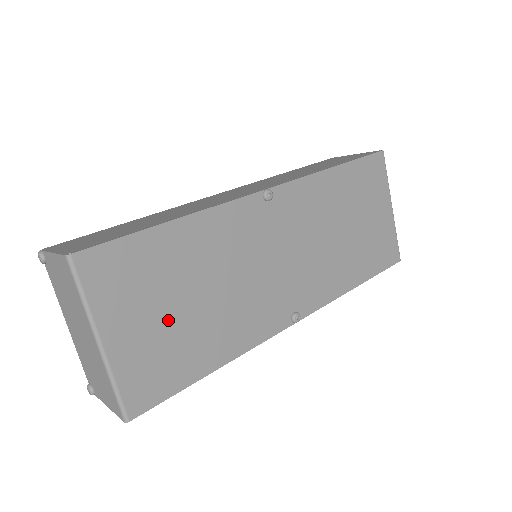
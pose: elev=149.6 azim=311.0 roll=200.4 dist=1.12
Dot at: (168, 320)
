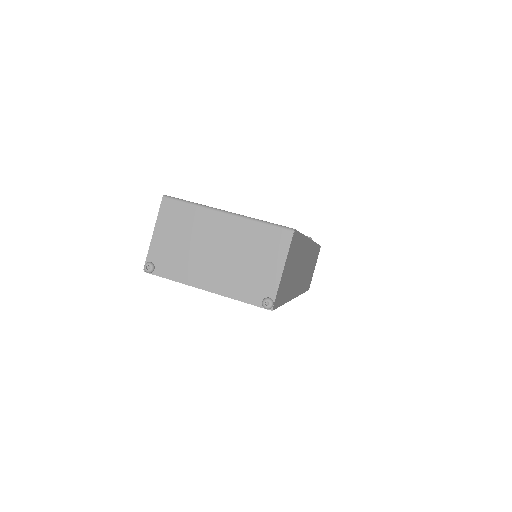
Dot at: occluded
